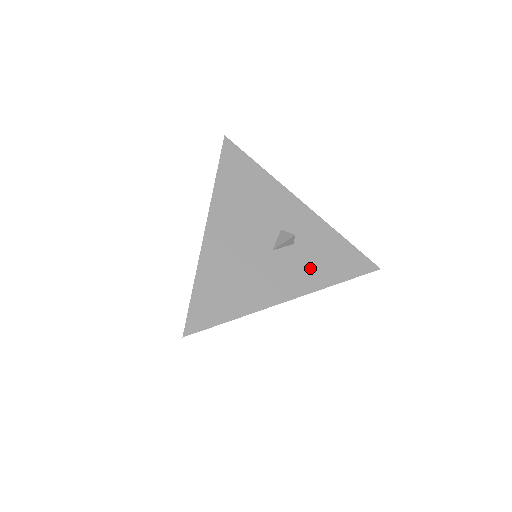
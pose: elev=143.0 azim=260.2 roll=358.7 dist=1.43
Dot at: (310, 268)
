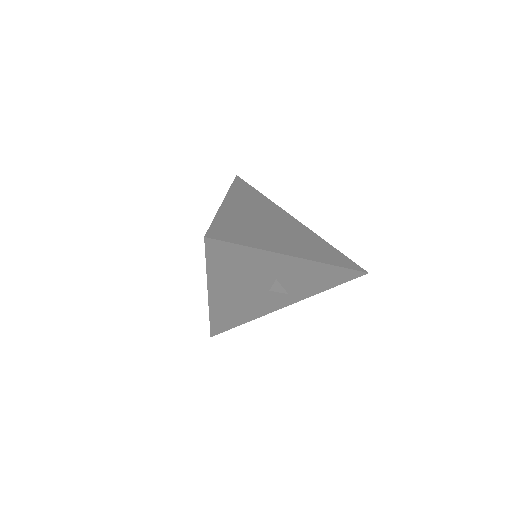
Dot at: (303, 290)
